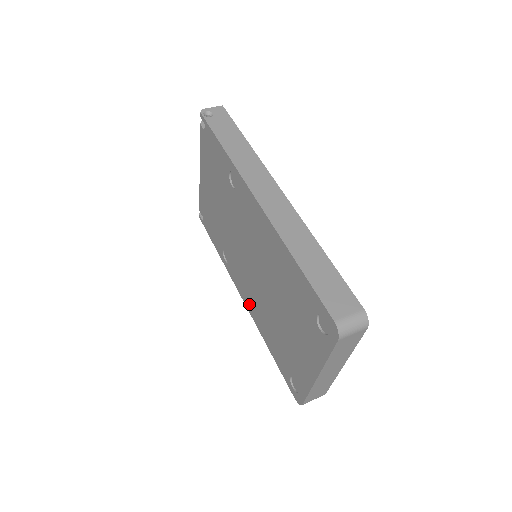
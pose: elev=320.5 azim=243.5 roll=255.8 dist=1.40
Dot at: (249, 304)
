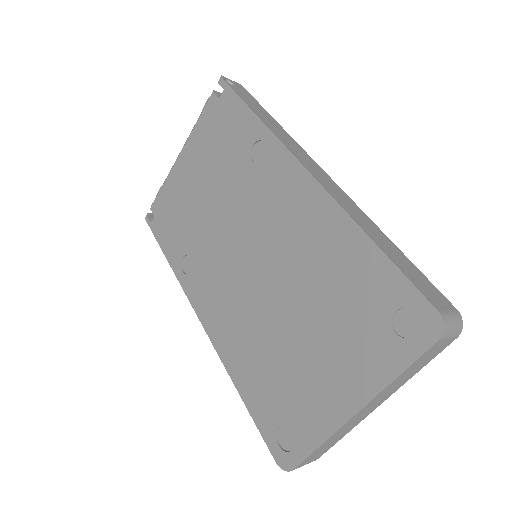
Dot at: (216, 326)
